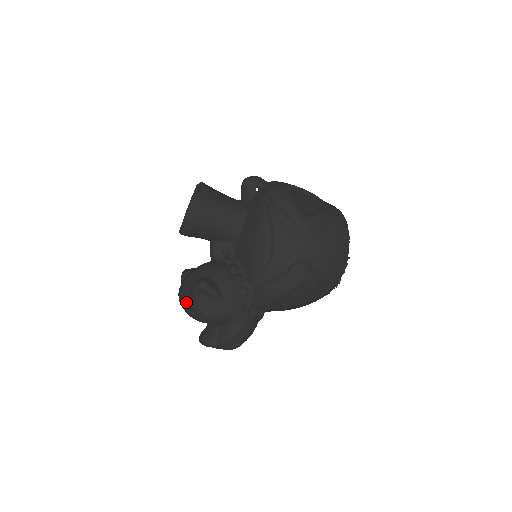
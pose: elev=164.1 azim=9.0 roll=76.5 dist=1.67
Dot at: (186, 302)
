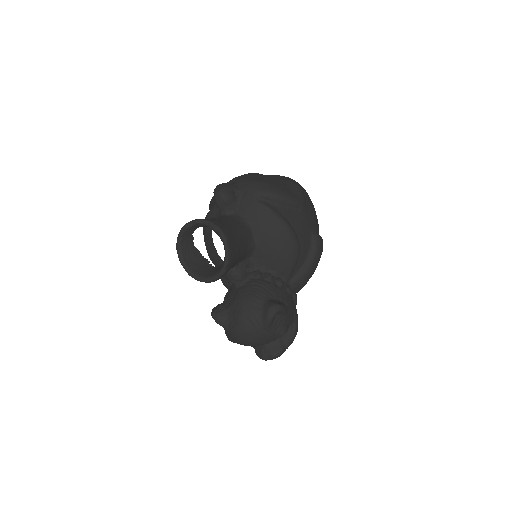
Dot at: (259, 336)
